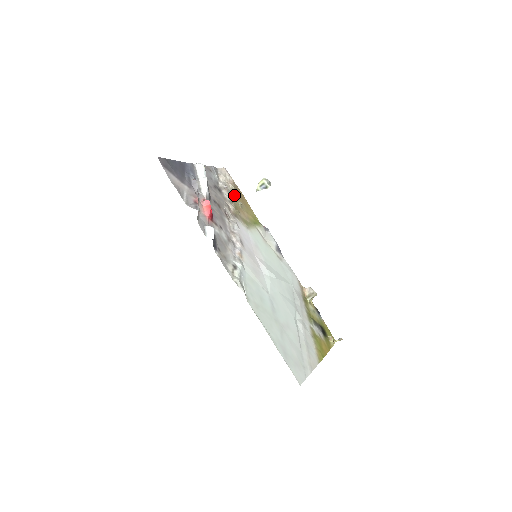
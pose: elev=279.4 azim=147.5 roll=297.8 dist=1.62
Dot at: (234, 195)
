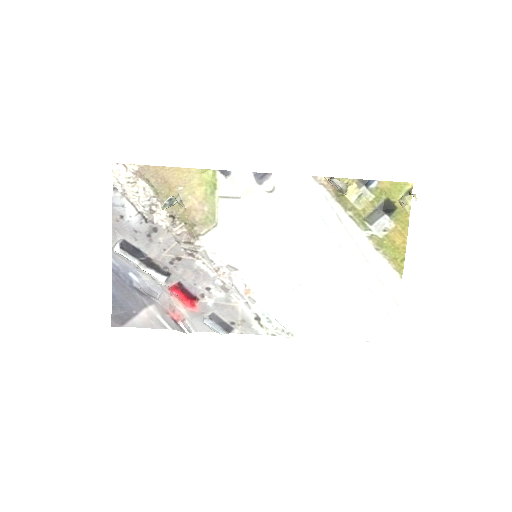
Dot at: (162, 197)
